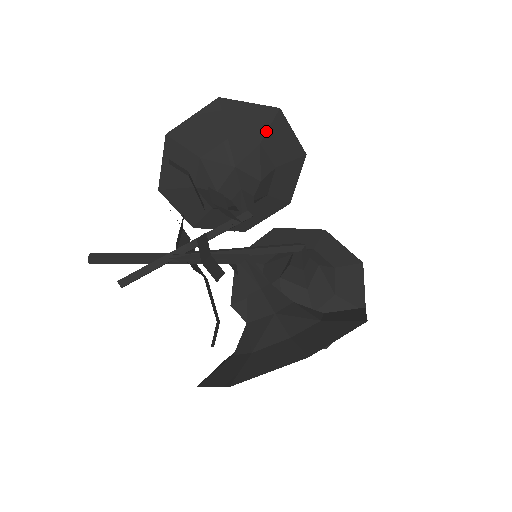
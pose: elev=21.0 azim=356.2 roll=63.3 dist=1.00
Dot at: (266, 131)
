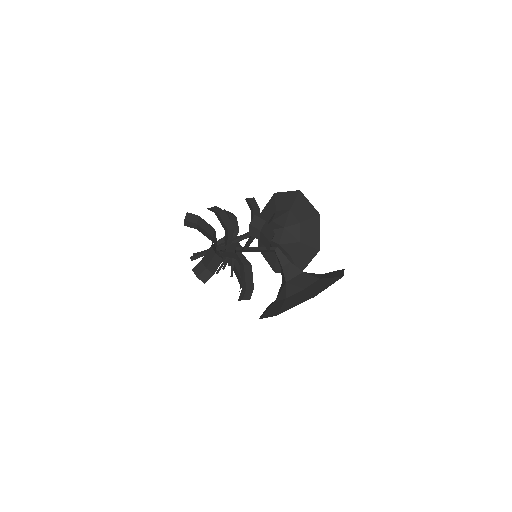
Dot at: (293, 203)
